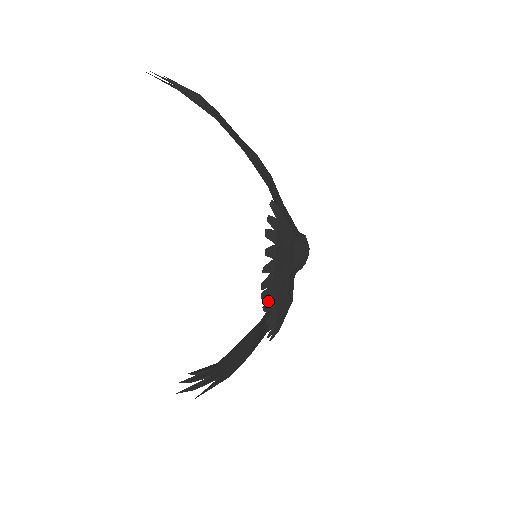
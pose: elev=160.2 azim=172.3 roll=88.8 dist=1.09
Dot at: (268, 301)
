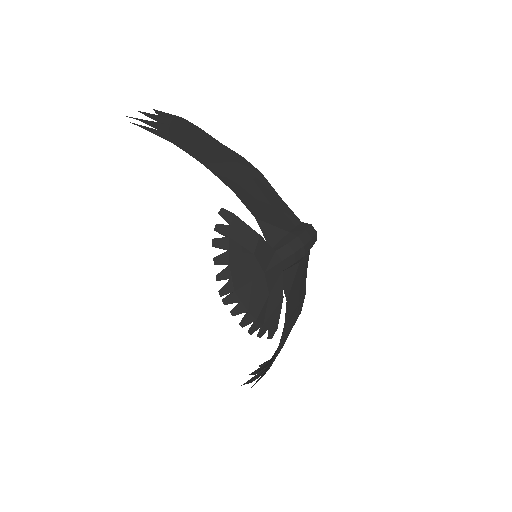
Dot at: (236, 305)
